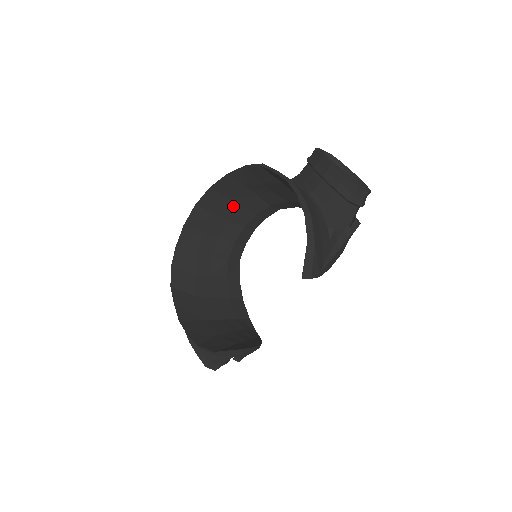
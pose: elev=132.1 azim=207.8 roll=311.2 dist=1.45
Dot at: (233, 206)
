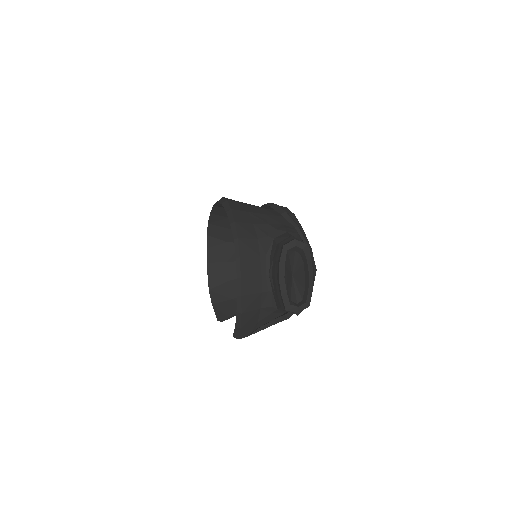
Dot at: occluded
